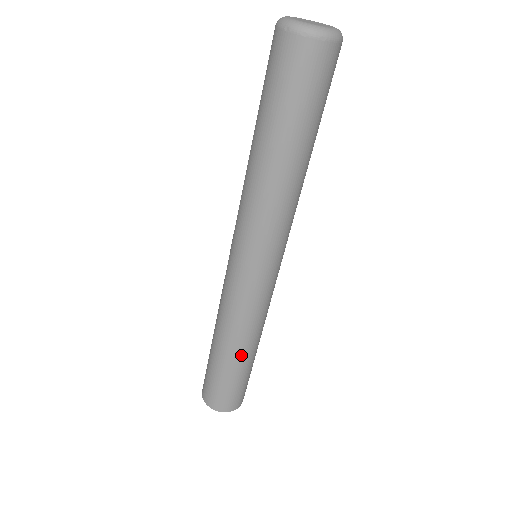
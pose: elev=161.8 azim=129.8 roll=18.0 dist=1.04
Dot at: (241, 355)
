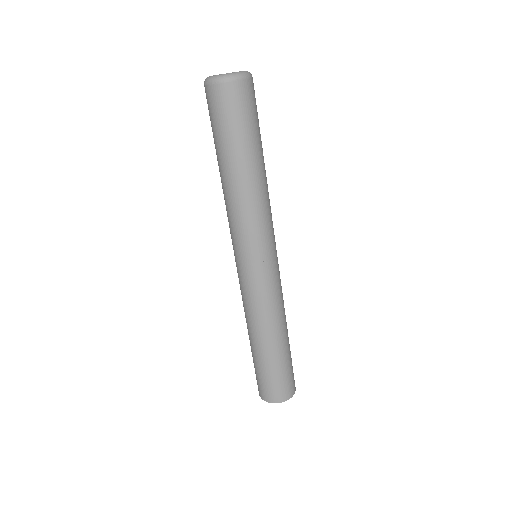
Dot at: (267, 344)
